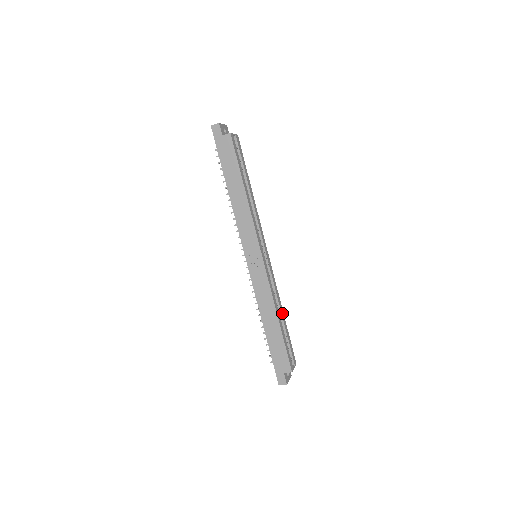
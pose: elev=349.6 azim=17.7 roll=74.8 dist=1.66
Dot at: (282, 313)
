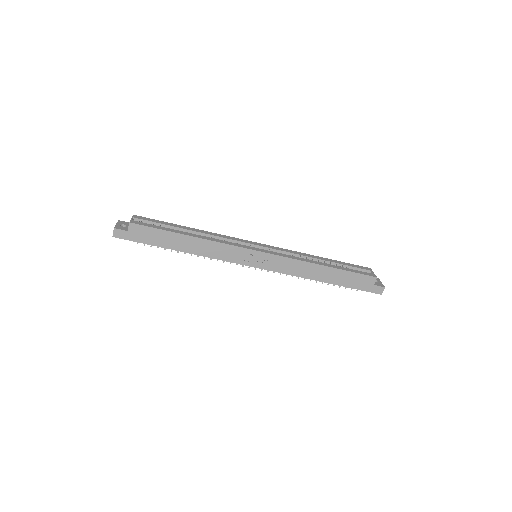
Dot at: (319, 258)
